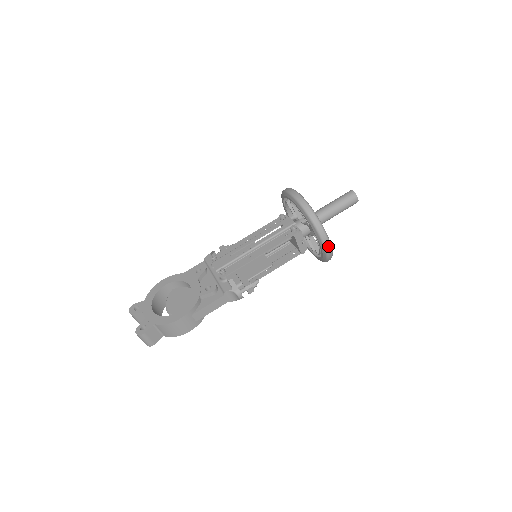
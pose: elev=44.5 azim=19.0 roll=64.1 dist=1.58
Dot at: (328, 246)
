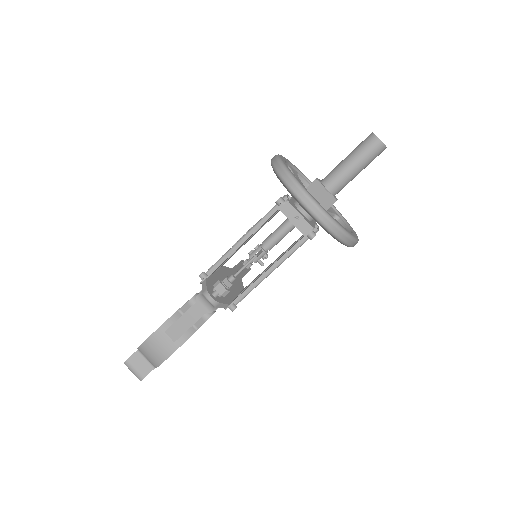
Dot at: (309, 203)
